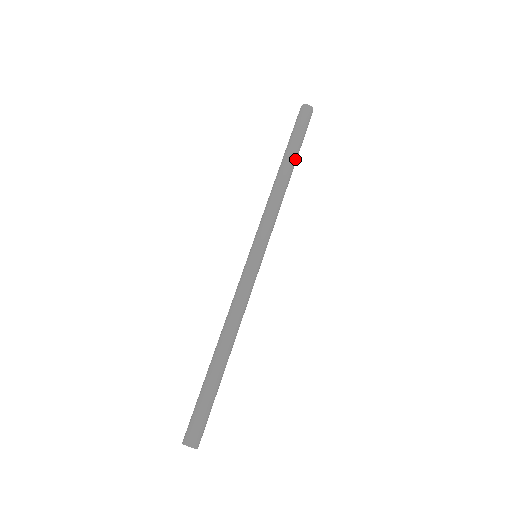
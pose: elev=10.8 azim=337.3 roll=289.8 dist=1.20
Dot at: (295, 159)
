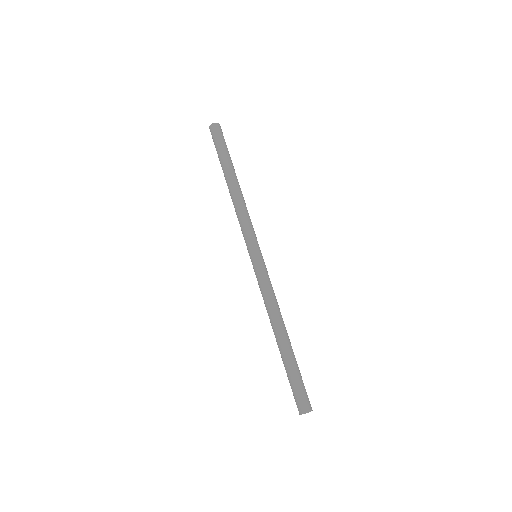
Dot at: (232, 169)
